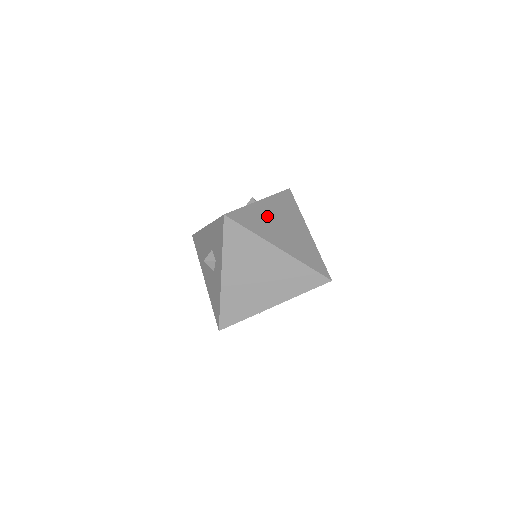
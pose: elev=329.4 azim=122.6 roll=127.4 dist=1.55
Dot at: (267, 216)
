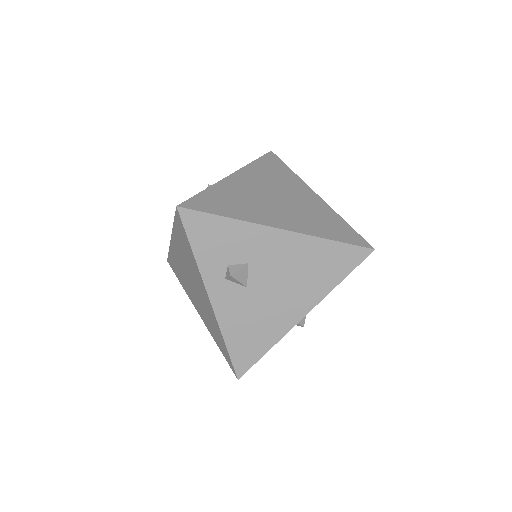
Dot at: occluded
